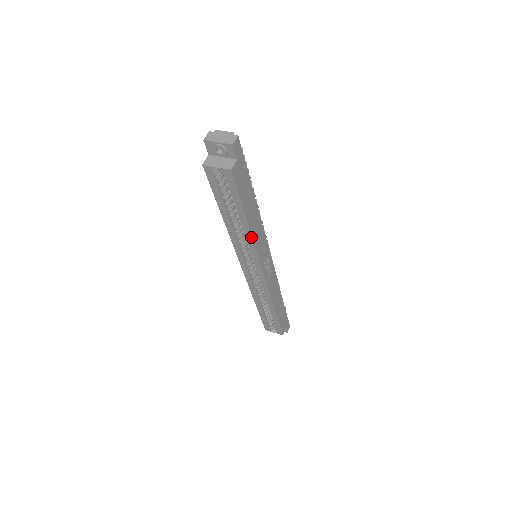
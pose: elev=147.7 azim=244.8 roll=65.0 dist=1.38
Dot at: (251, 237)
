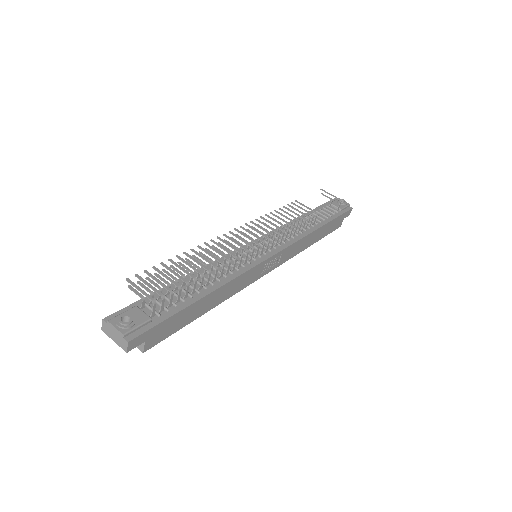
Dot at: (223, 300)
